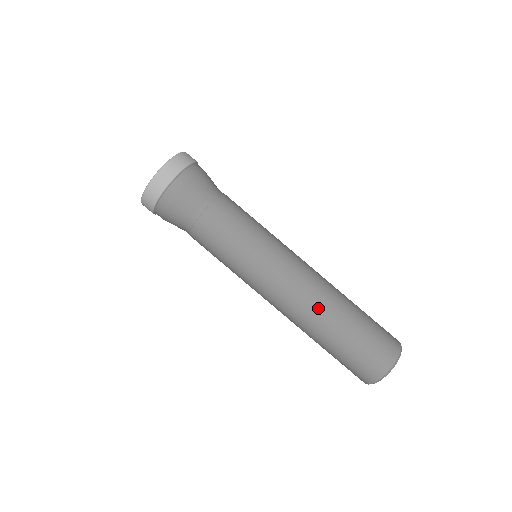
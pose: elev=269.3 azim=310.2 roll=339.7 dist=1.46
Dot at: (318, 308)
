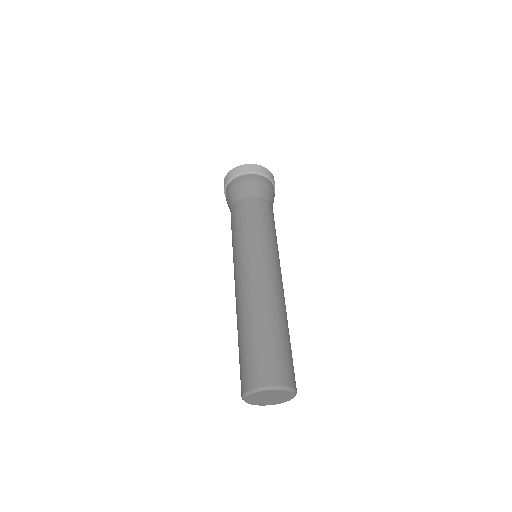
Dot at: (250, 304)
